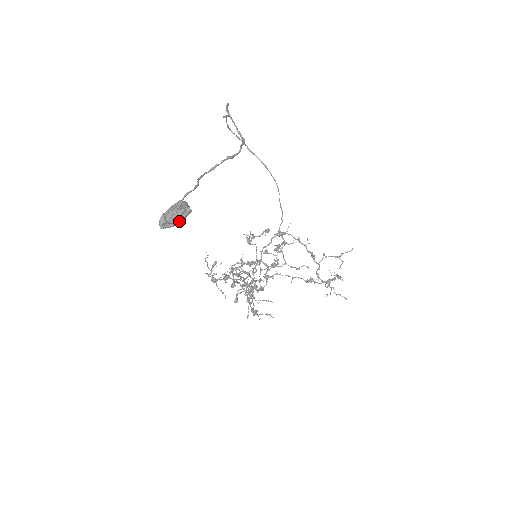
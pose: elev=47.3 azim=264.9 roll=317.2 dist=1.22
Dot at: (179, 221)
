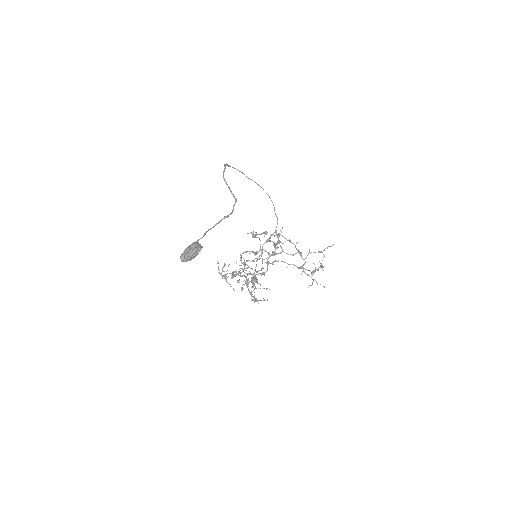
Dot at: (194, 257)
